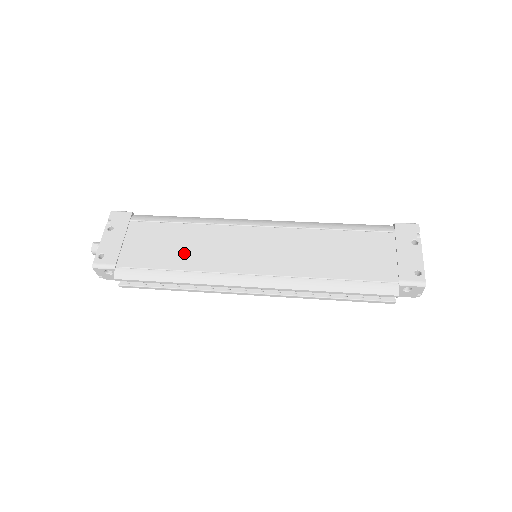
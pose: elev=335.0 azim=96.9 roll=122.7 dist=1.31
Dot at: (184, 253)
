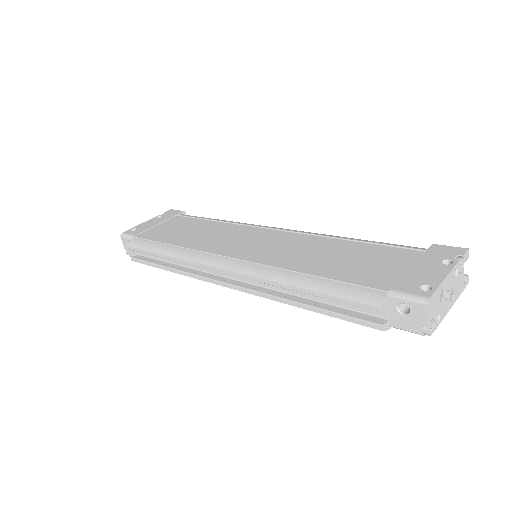
Dot at: (191, 237)
